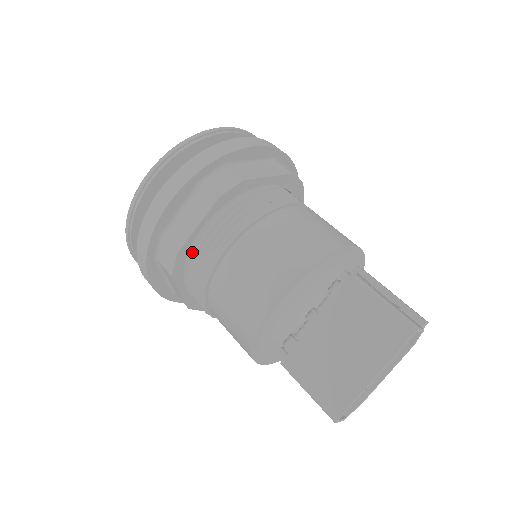
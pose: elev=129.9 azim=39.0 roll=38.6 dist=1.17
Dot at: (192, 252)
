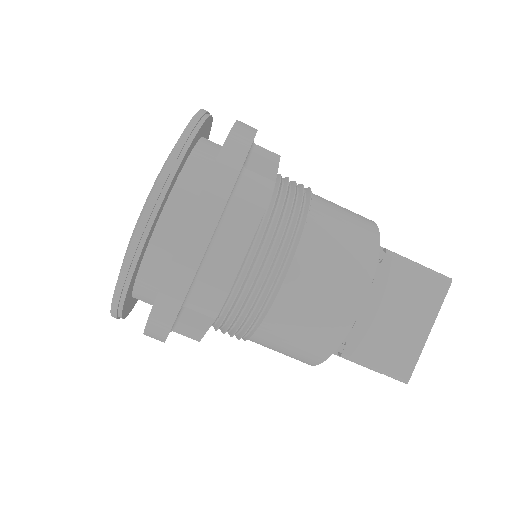
Dot at: (234, 283)
